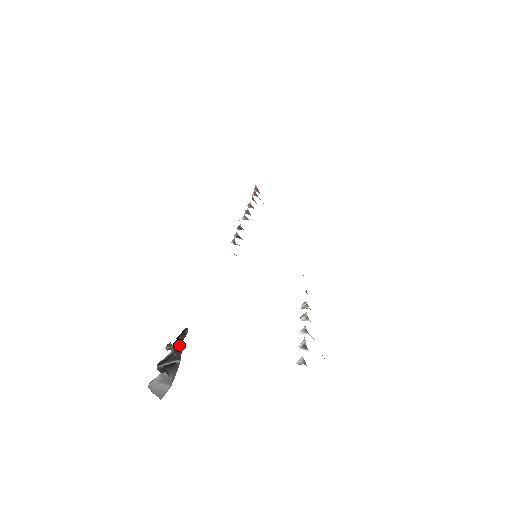
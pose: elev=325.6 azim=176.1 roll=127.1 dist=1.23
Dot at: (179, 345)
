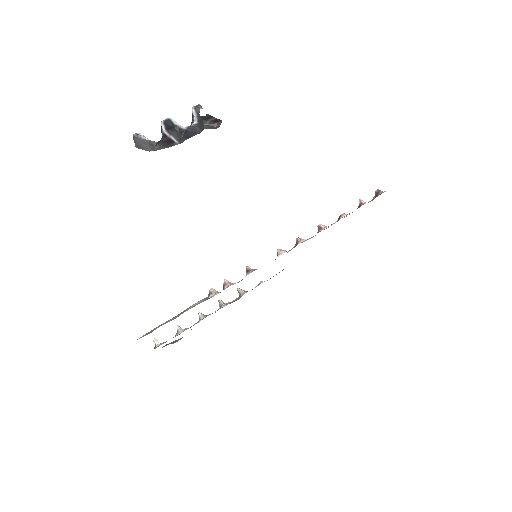
Dot at: (196, 130)
